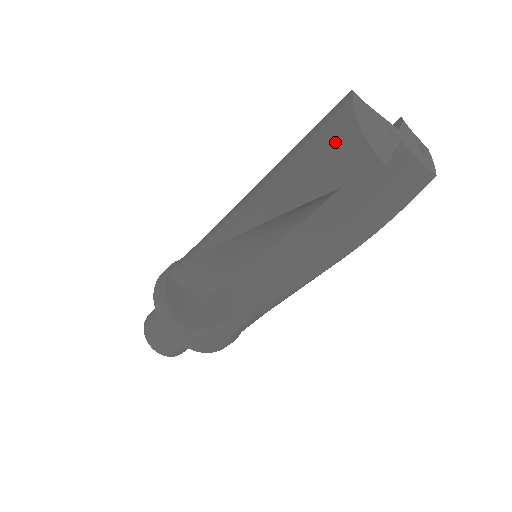
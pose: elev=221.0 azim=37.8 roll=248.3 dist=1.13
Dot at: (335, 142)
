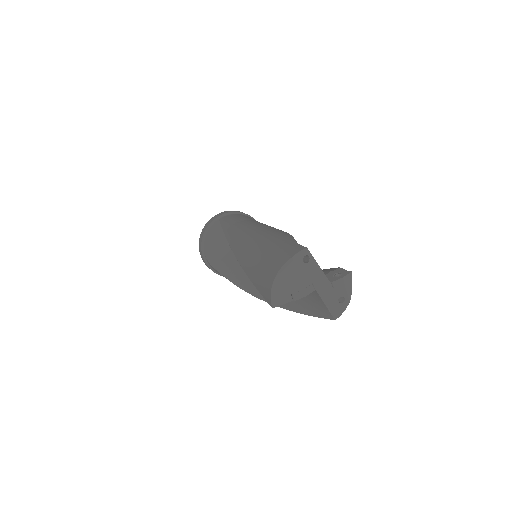
Dot at: (268, 271)
